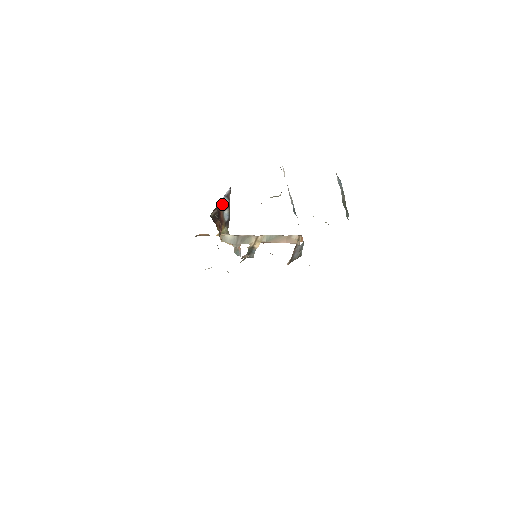
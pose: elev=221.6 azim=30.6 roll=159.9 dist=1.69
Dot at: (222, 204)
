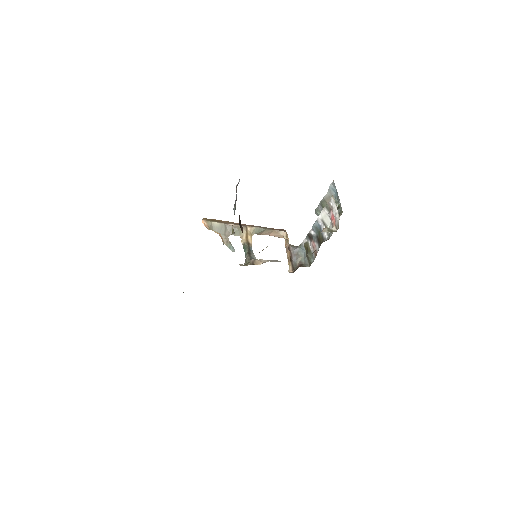
Dot at: occluded
